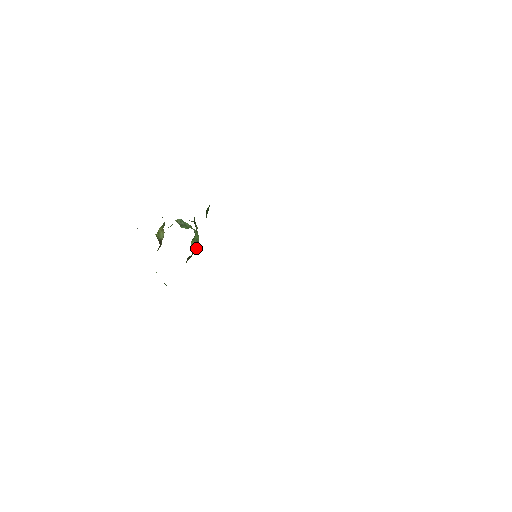
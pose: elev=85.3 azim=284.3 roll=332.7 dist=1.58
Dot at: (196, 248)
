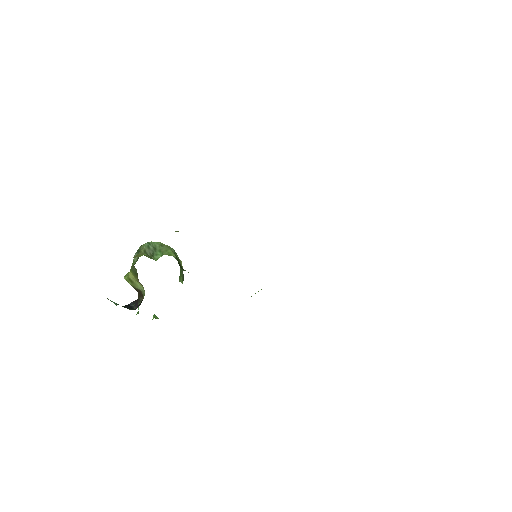
Dot at: occluded
